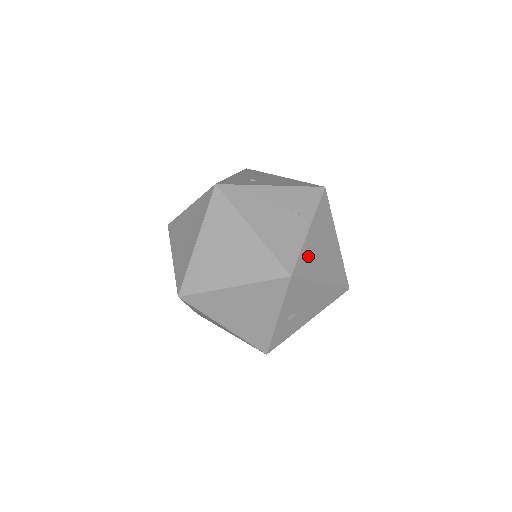
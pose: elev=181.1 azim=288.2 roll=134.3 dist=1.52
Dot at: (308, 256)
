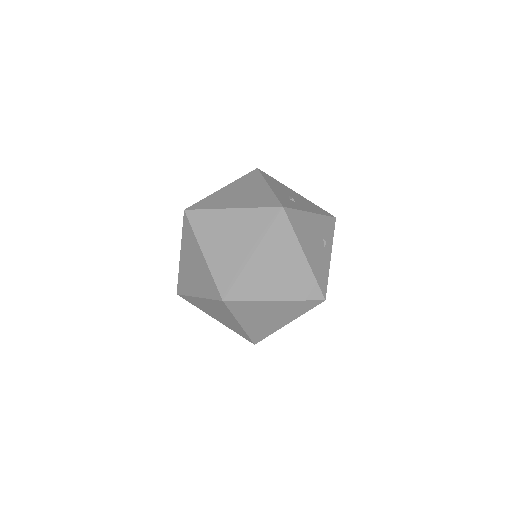
Dot at: occluded
